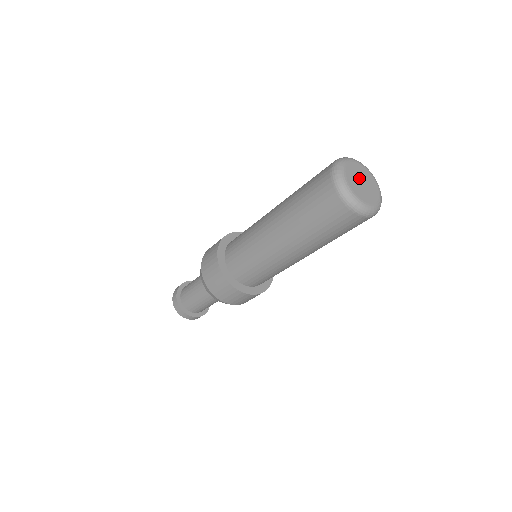
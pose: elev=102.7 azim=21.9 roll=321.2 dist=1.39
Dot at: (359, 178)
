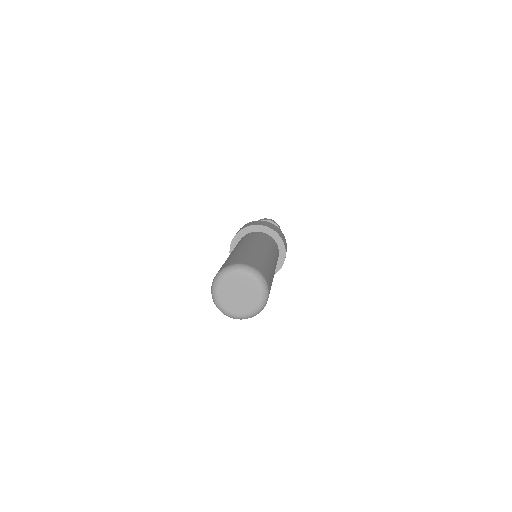
Dot at: (239, 290)
